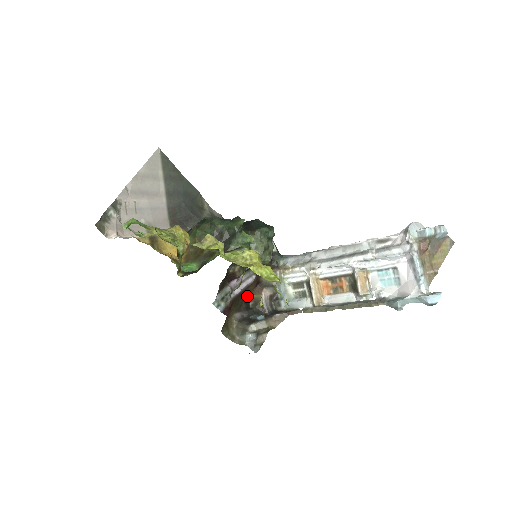
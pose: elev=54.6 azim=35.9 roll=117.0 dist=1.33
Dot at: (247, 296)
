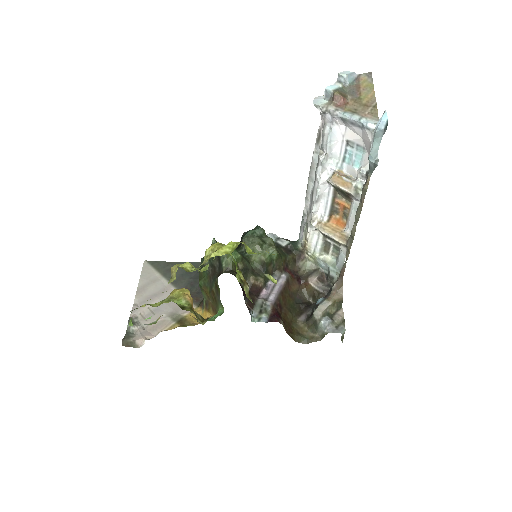
Dot at: (299, 297)
